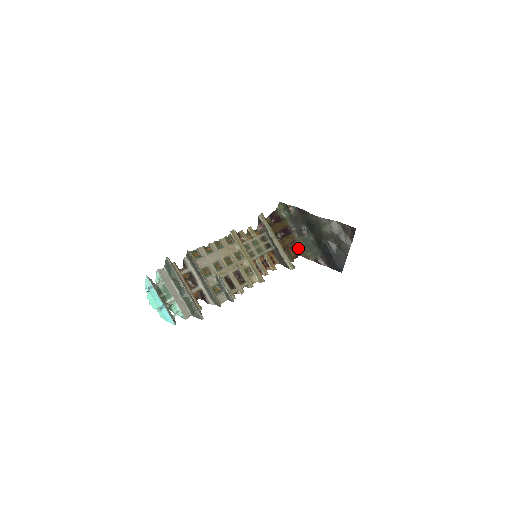
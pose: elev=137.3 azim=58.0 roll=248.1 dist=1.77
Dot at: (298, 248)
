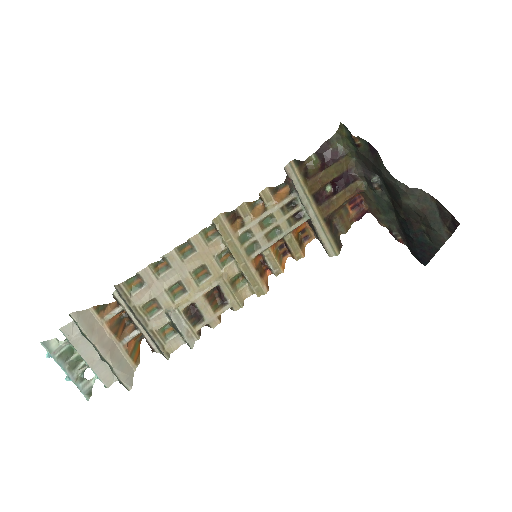
Dot at: (366, 201)
